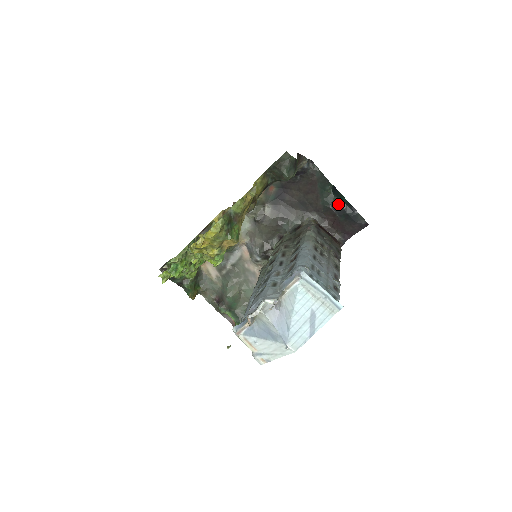
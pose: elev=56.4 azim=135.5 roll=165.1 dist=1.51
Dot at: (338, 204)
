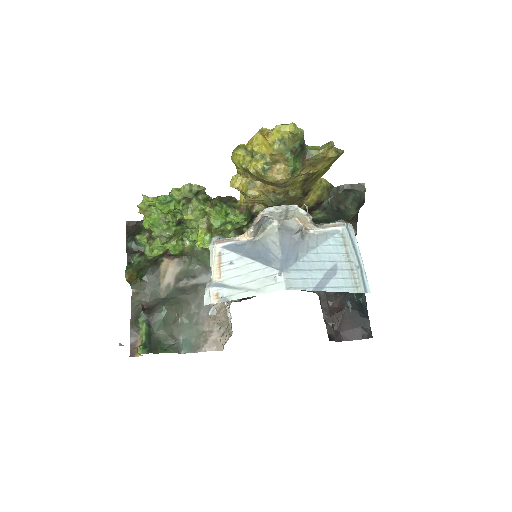
Dot at: (354, 297)
